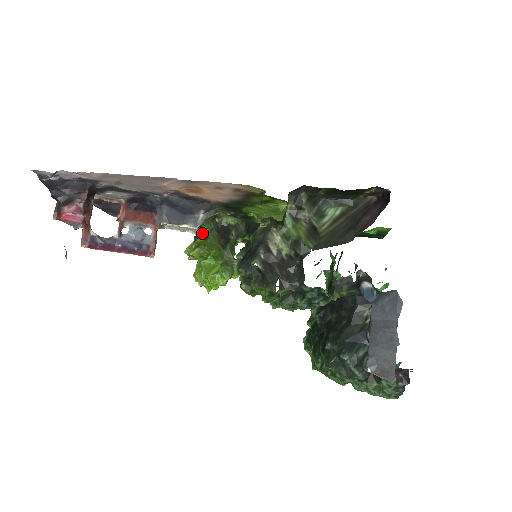
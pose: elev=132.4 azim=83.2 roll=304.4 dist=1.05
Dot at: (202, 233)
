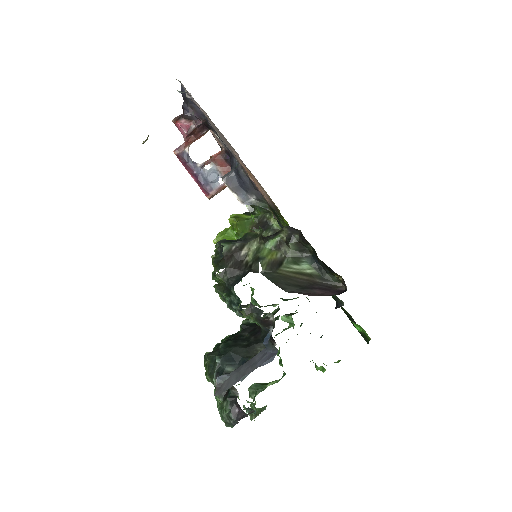
Dot at: occluded
